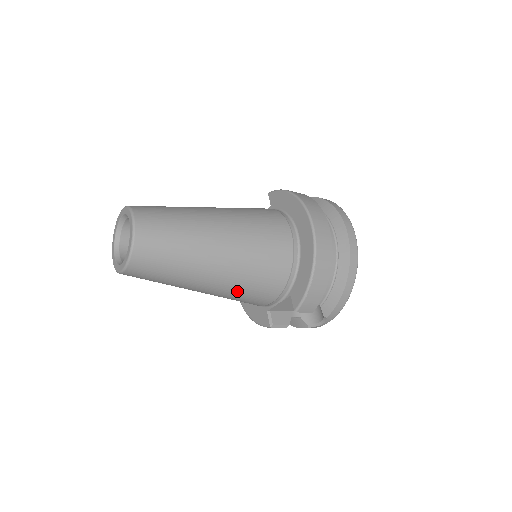
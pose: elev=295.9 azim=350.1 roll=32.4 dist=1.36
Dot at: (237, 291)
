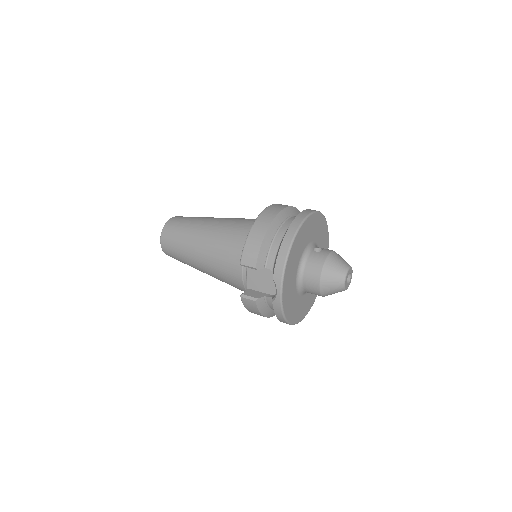
Dot at: (216, 259)
